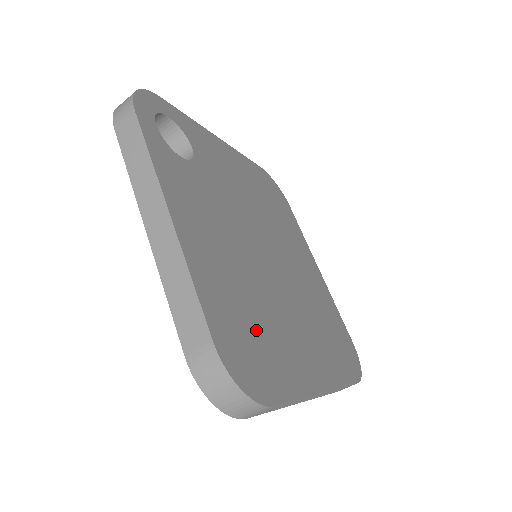
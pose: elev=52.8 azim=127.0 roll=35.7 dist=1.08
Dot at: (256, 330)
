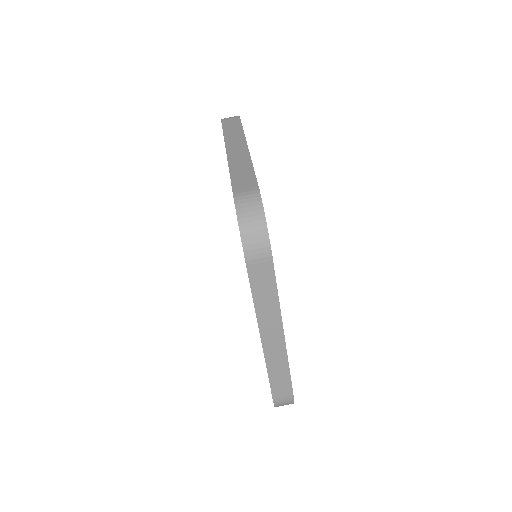
Dot at: occluded
